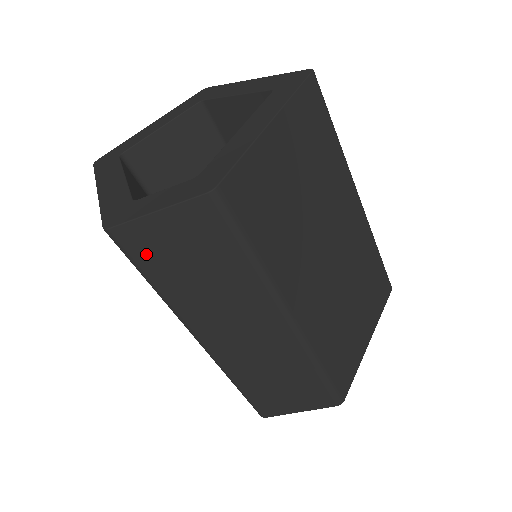
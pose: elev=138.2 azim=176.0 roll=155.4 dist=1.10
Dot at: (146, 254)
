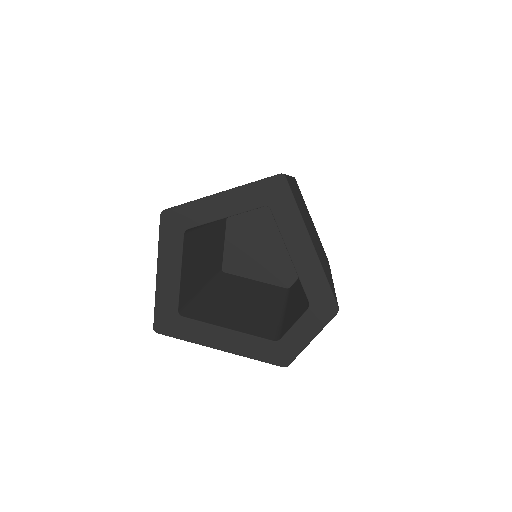
Dot at: occluded
